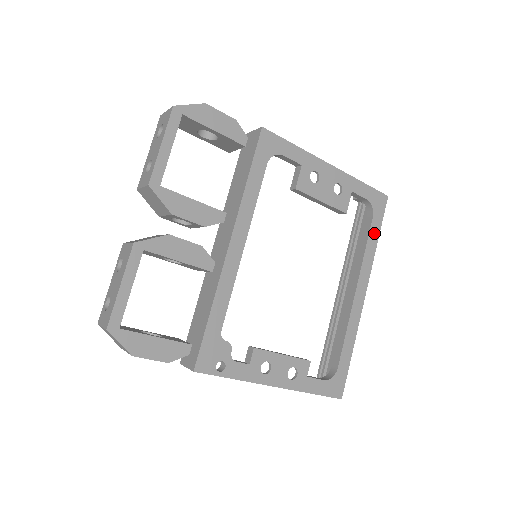
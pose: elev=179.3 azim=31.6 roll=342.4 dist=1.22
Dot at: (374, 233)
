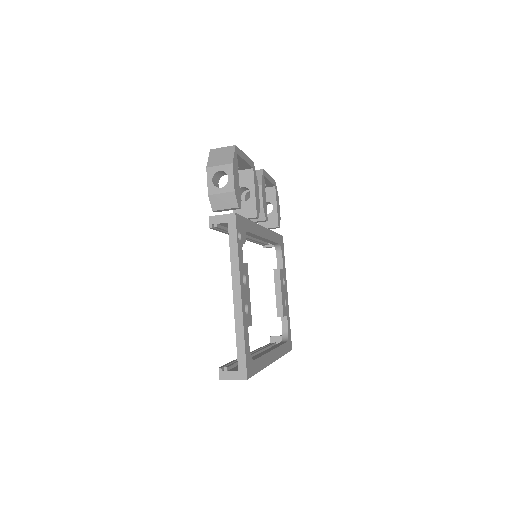
Dot at: (285, 348)
